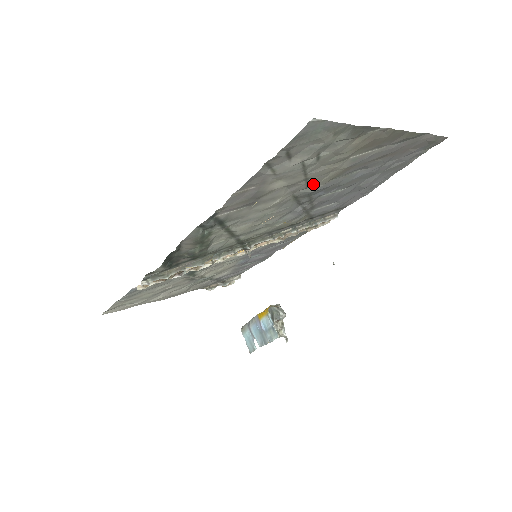
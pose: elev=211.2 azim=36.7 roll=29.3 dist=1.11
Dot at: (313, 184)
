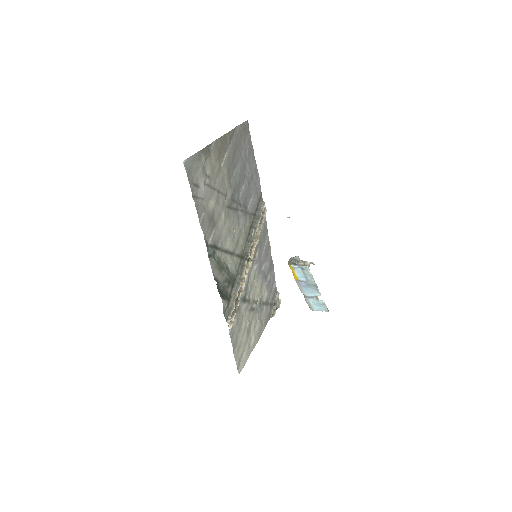
Dot at: (225, 192)
